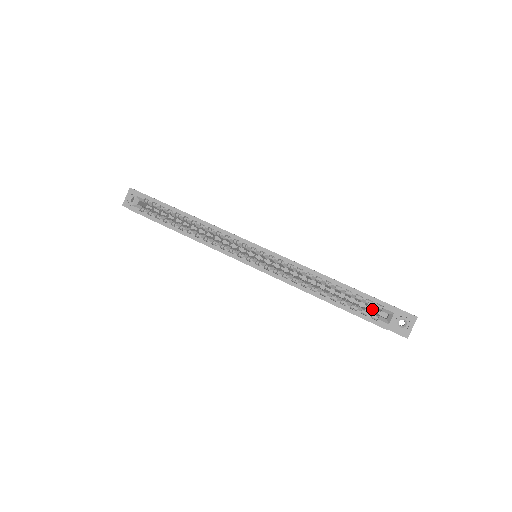
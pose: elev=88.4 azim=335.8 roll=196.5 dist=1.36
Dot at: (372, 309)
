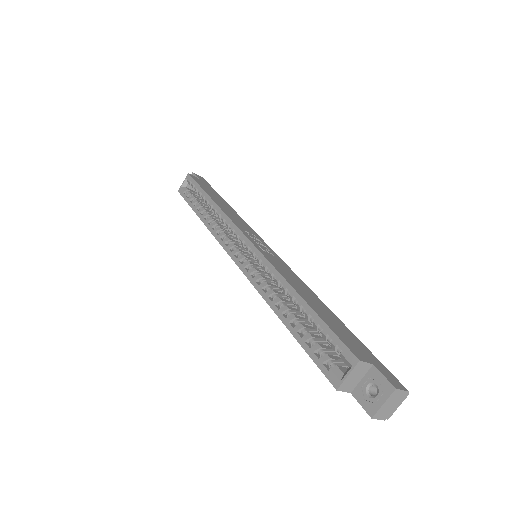
Dot at: occluded
